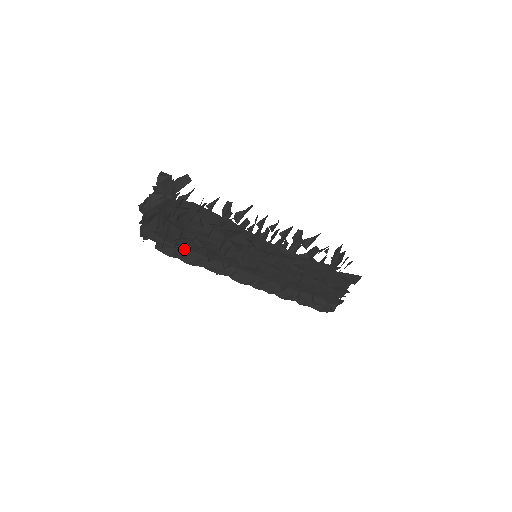
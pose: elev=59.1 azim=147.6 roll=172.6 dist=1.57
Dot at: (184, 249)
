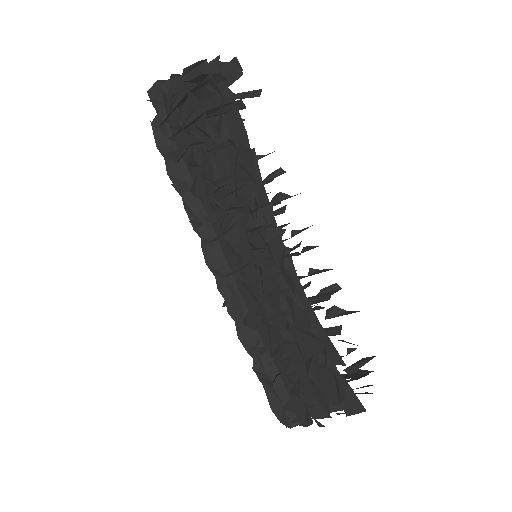
Dot at: (180, 154)
